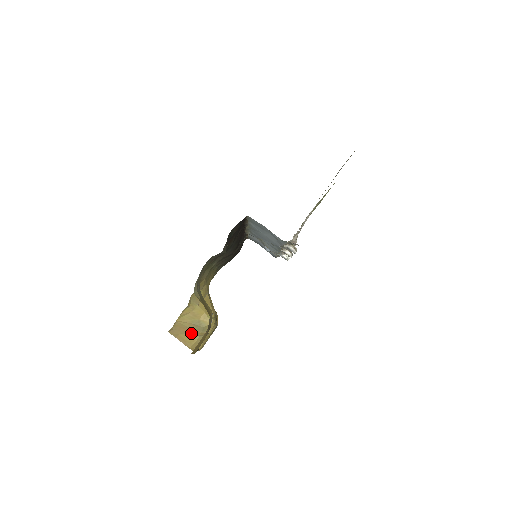
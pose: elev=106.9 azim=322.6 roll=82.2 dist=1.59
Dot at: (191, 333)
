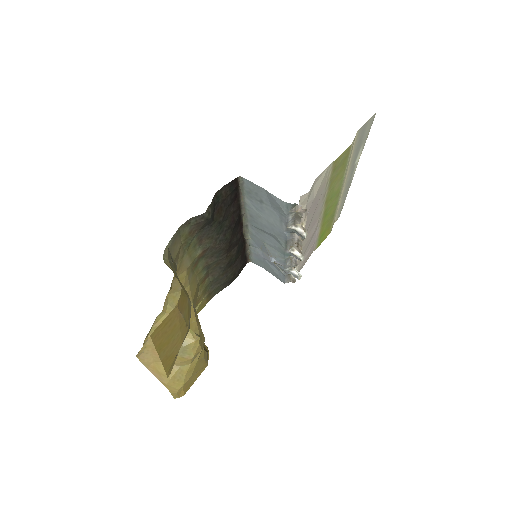
Dot at: occluded
